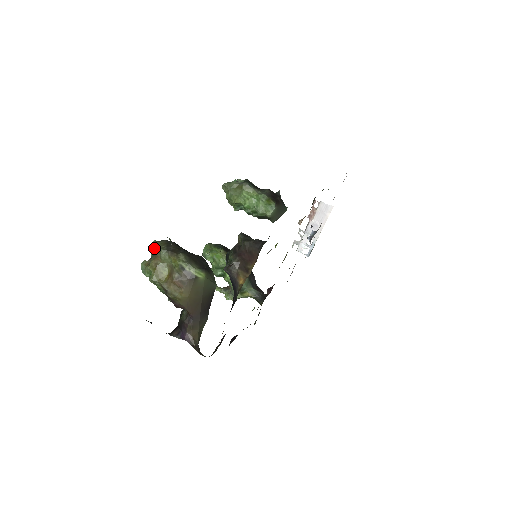
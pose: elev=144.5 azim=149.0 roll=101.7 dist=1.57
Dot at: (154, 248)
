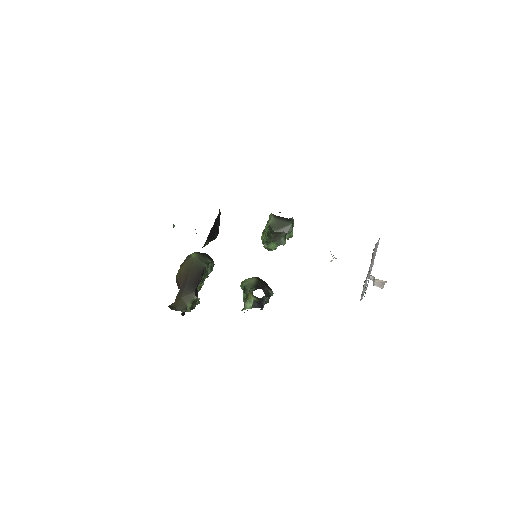
Dot at: occluded
